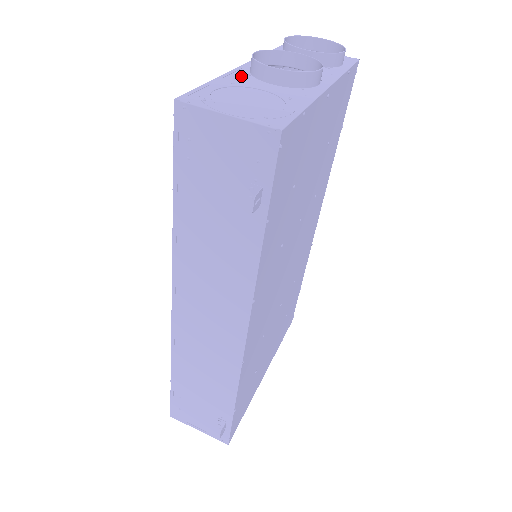
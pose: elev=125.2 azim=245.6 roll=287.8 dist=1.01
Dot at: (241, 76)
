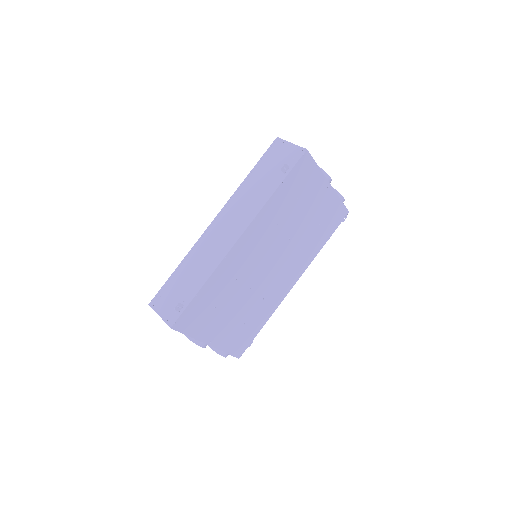
Dot at: occluded
